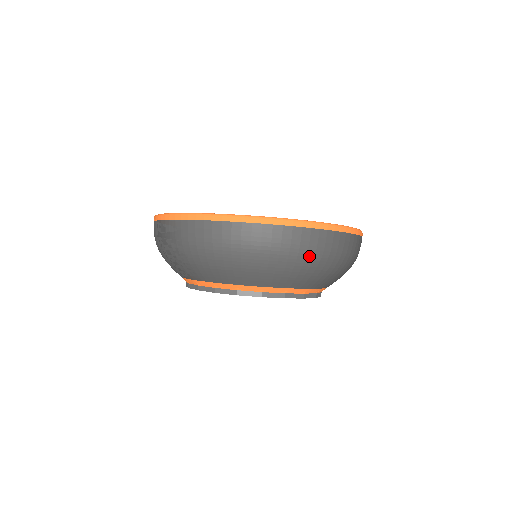
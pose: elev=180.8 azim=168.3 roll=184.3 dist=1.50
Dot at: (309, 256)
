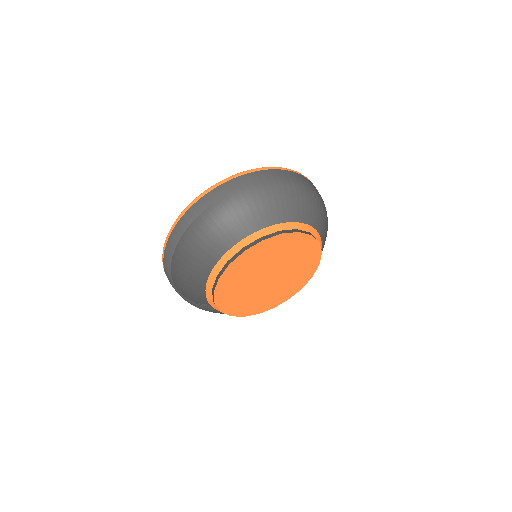
Dot at: (314, 194)
